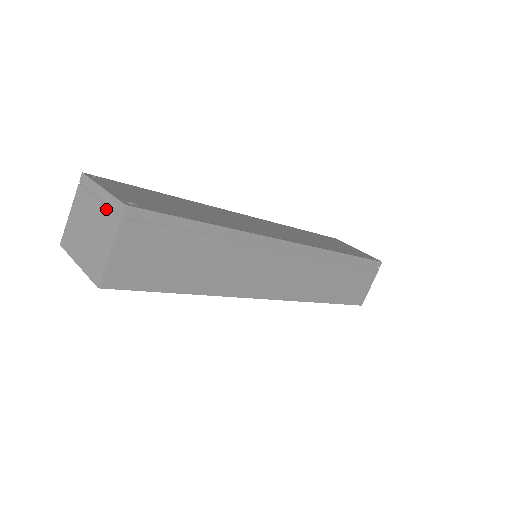
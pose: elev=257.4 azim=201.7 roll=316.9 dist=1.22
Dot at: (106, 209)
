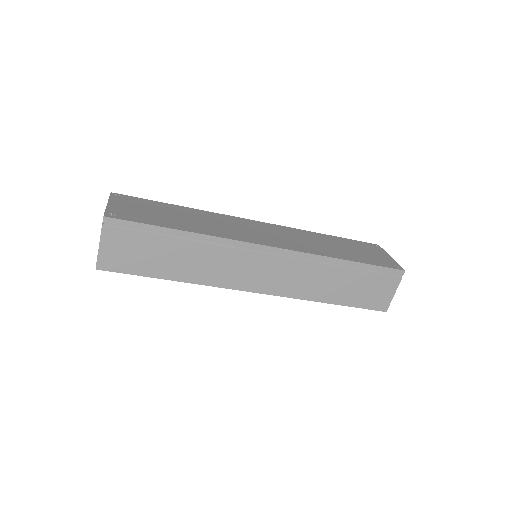
Dot at: occluded
